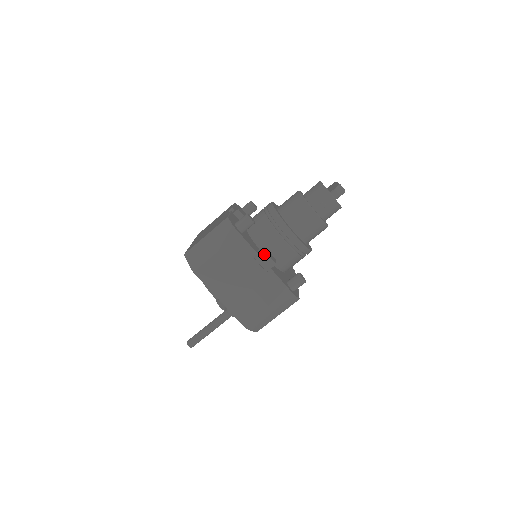
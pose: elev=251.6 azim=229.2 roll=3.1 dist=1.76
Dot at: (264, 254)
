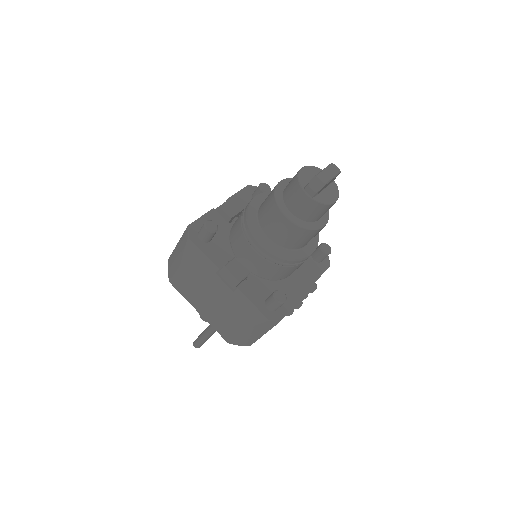
Dot at: (225, 270)
